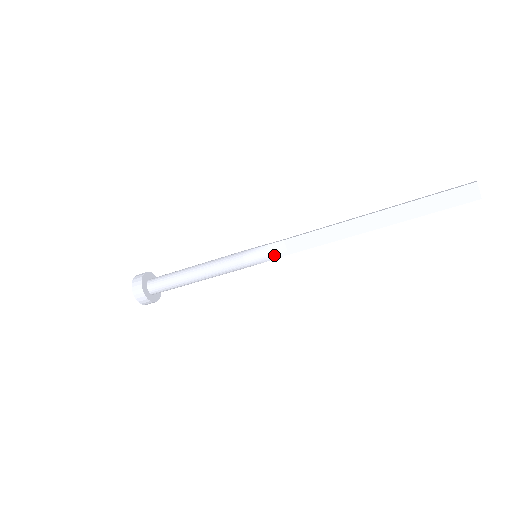
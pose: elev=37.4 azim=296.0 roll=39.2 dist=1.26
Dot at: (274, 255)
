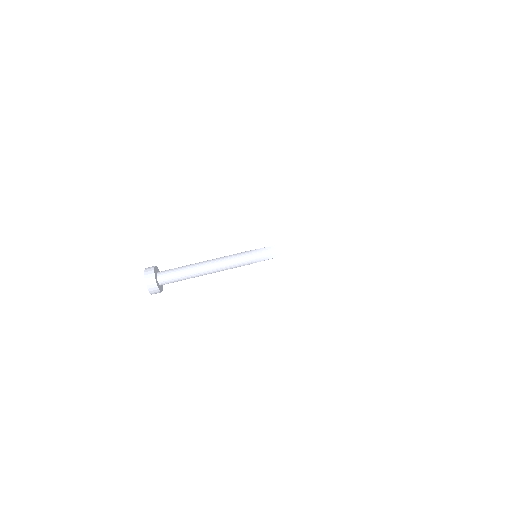
Dot at: (272, 255)
